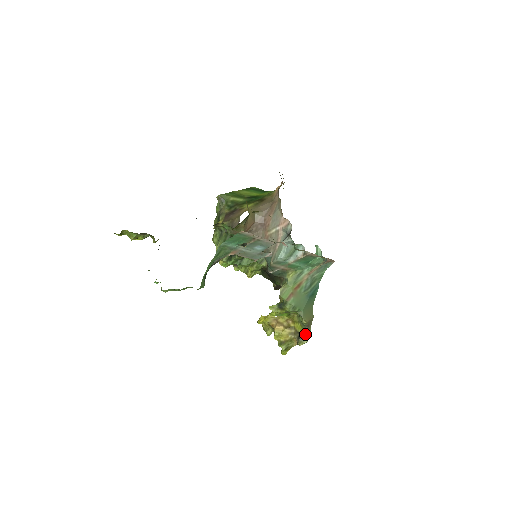
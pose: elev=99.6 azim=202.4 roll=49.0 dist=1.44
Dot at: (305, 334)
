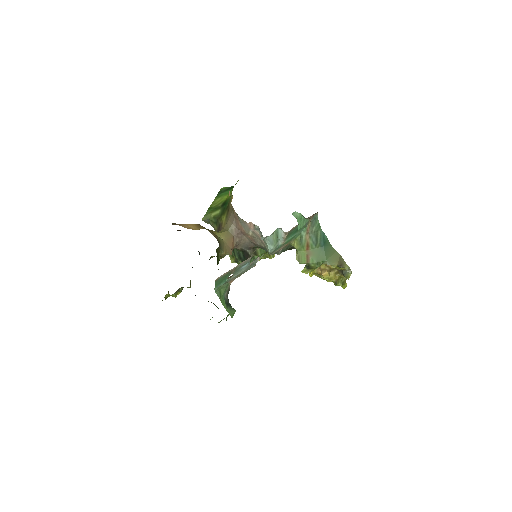
Dot at: (345, 270)
